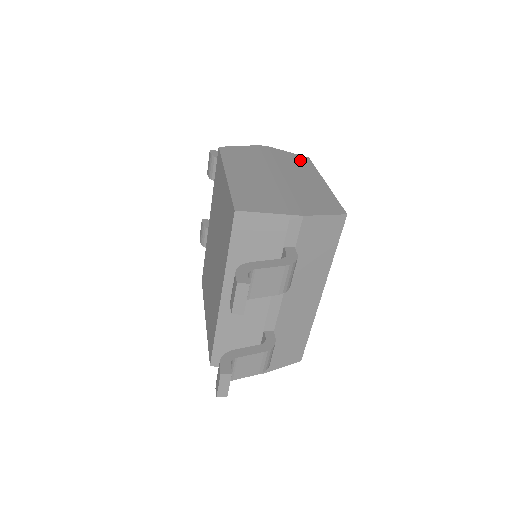
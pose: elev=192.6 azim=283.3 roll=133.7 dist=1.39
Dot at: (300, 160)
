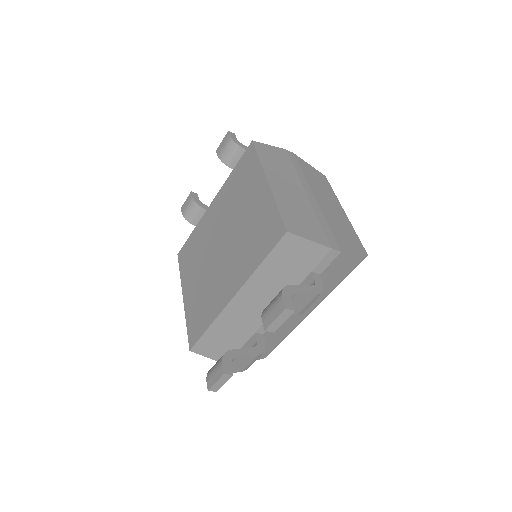
Dot at: (321, 178)
